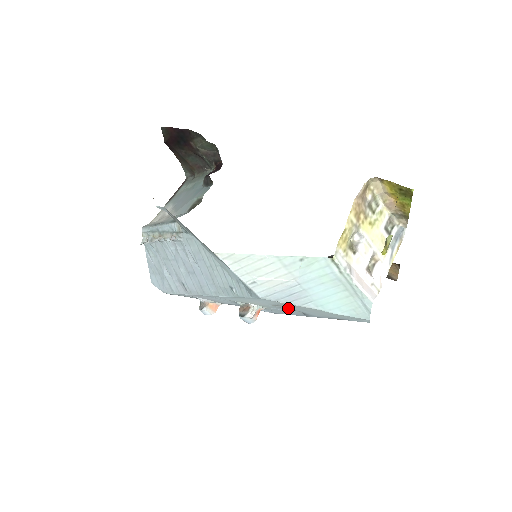
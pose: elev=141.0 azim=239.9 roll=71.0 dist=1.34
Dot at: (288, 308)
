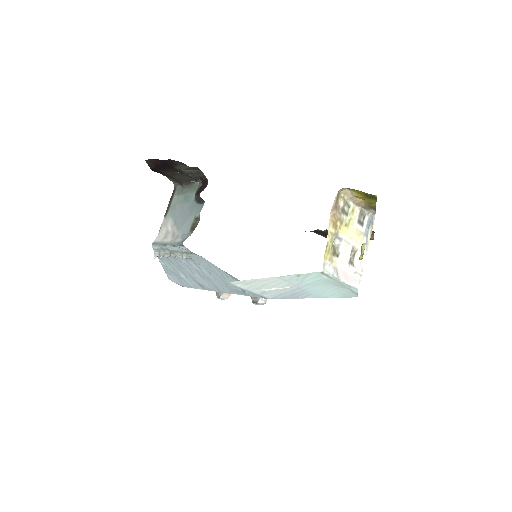
Dot at: occluded
